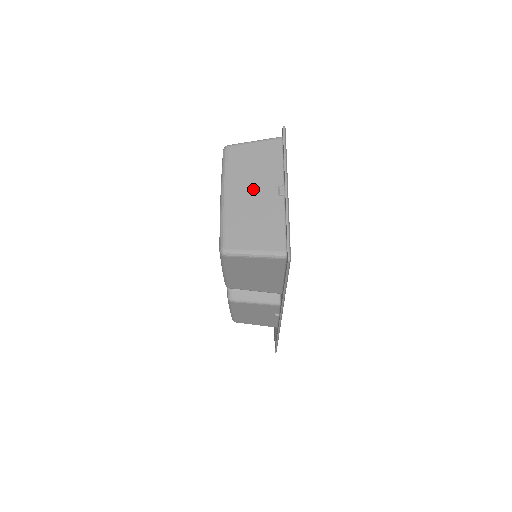
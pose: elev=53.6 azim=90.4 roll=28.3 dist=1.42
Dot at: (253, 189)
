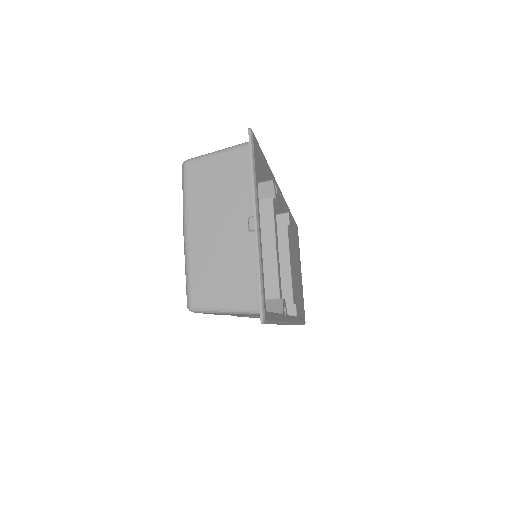
Dot at: (218, 223)
